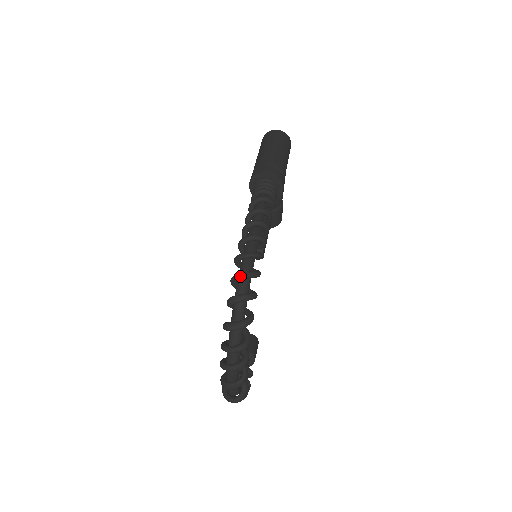
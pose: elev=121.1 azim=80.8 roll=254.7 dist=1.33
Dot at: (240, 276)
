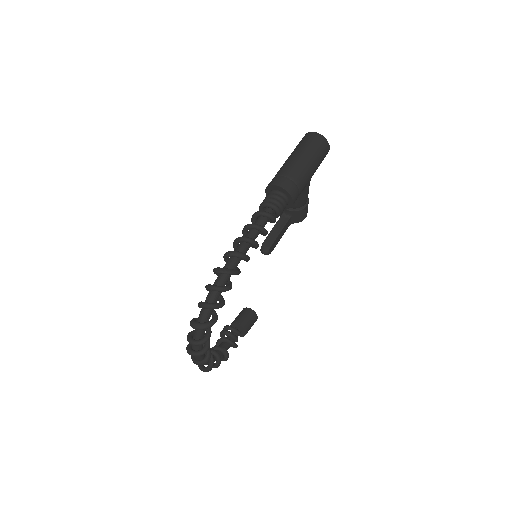
Dot at: (210, 288)
